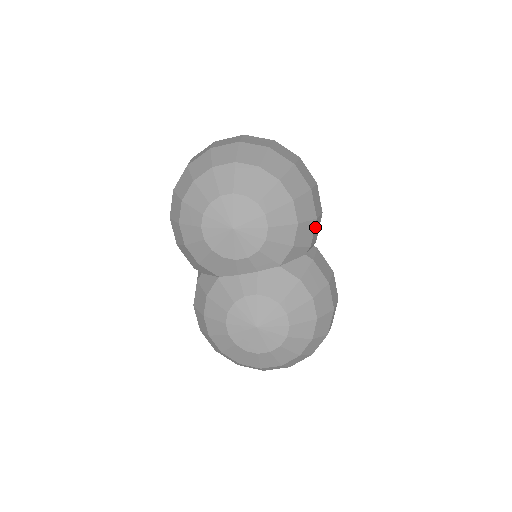
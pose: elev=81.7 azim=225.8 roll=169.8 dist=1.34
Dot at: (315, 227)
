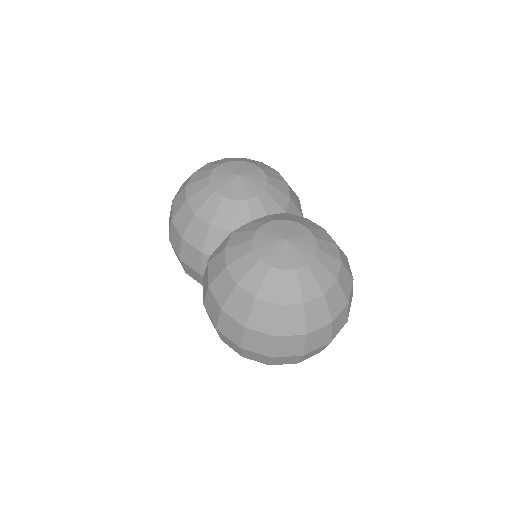
Dot at: occluded
